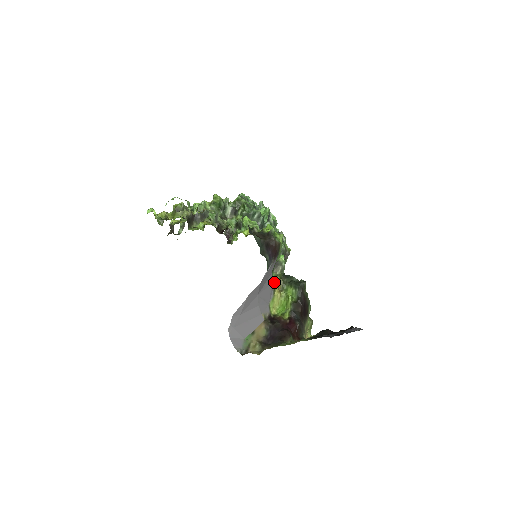
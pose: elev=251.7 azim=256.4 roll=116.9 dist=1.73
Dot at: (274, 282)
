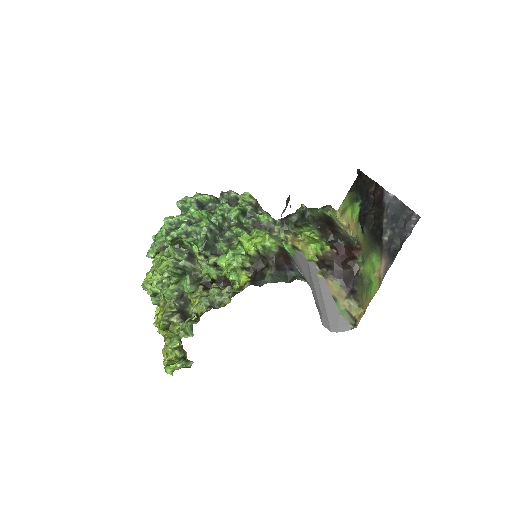
Dot at: (291, 247)
